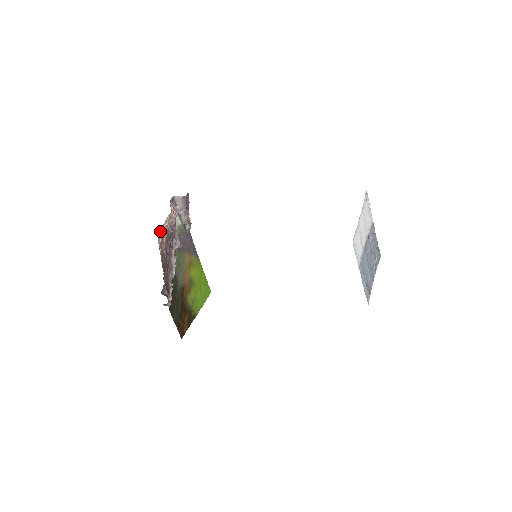
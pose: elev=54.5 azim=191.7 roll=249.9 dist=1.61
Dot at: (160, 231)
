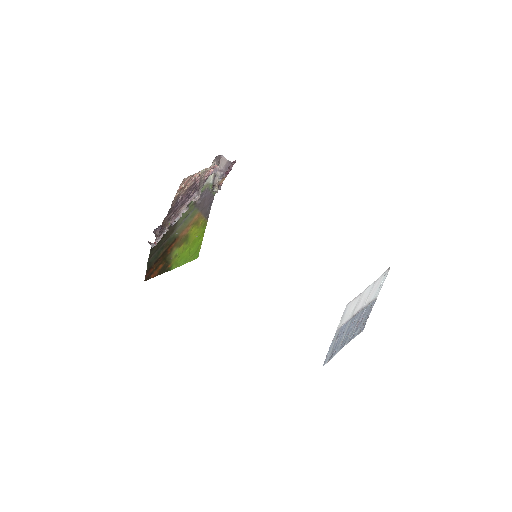
Dot at: (188, 177)
